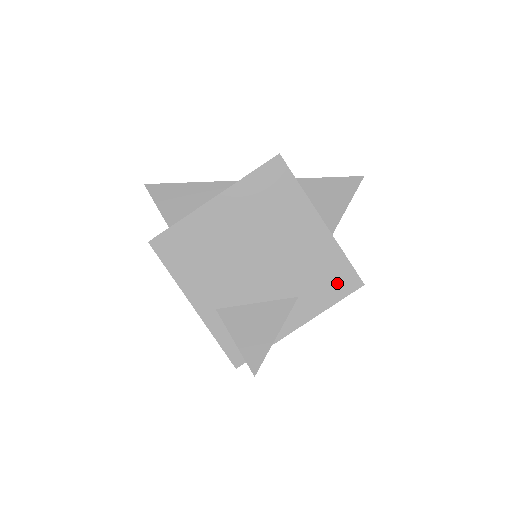
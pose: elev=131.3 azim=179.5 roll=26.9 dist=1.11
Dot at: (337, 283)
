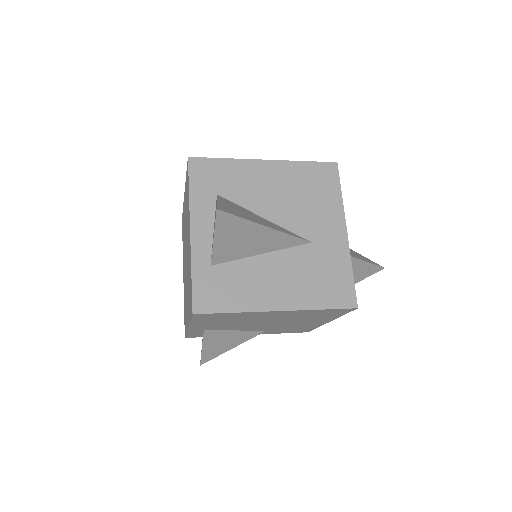
Dot at: (295, 331)
